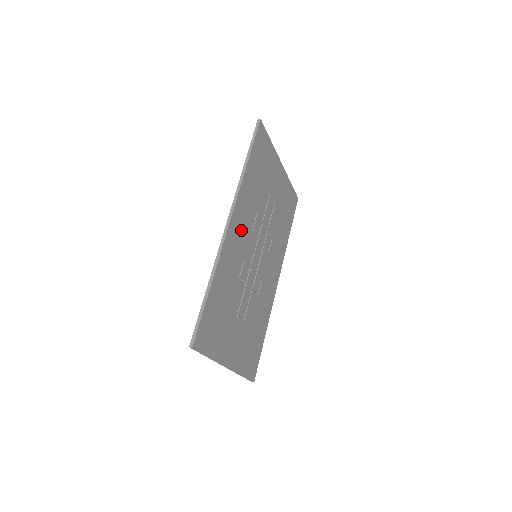
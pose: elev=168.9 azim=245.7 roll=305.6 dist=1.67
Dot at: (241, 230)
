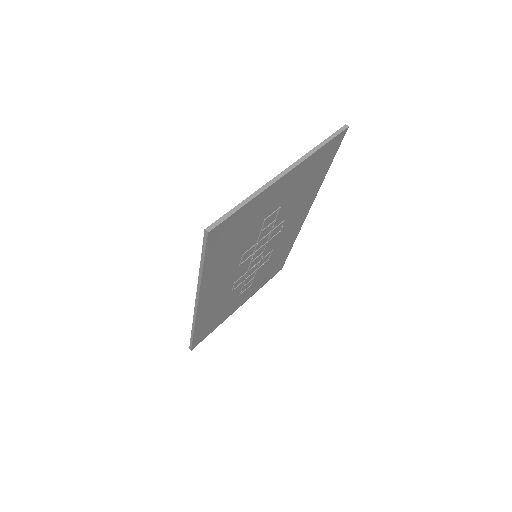
Dot at: (219, 287)
